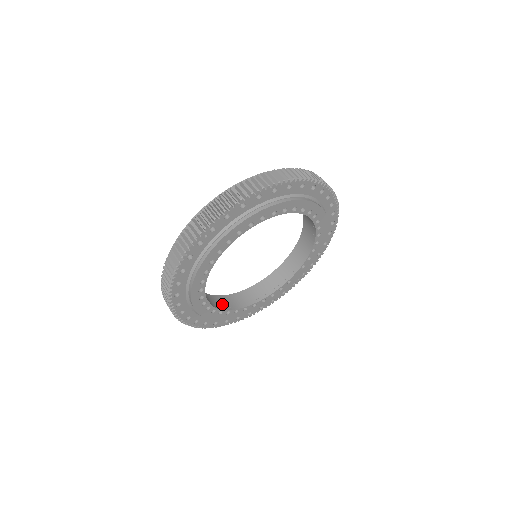
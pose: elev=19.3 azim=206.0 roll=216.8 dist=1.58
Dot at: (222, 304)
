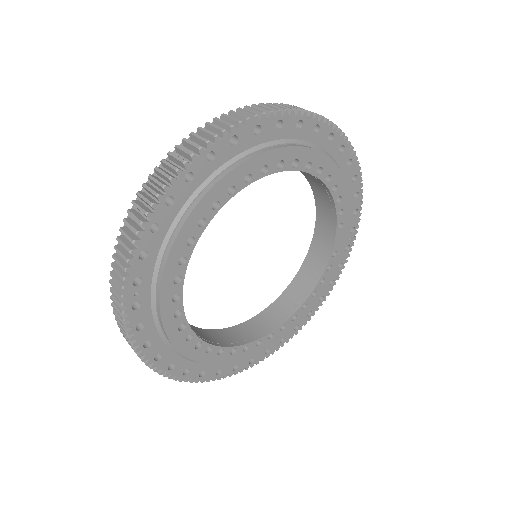
Dot at: (257, 330)
